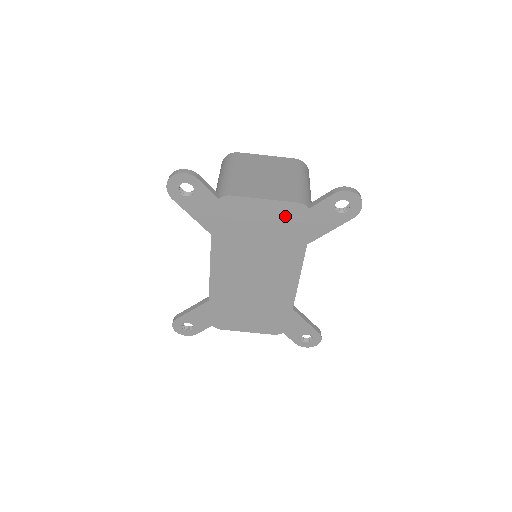
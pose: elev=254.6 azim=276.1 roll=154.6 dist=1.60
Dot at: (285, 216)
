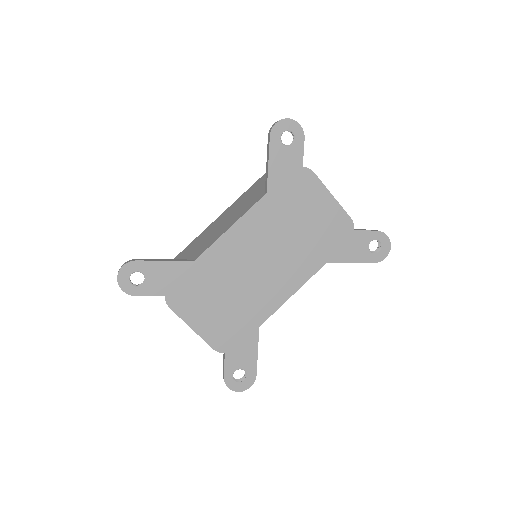
Dot at: (334, 223)
